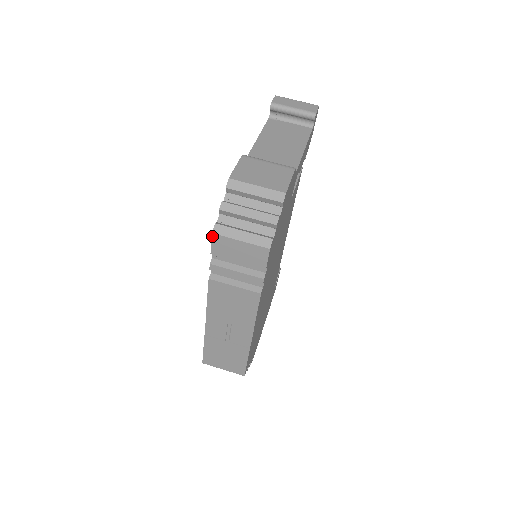
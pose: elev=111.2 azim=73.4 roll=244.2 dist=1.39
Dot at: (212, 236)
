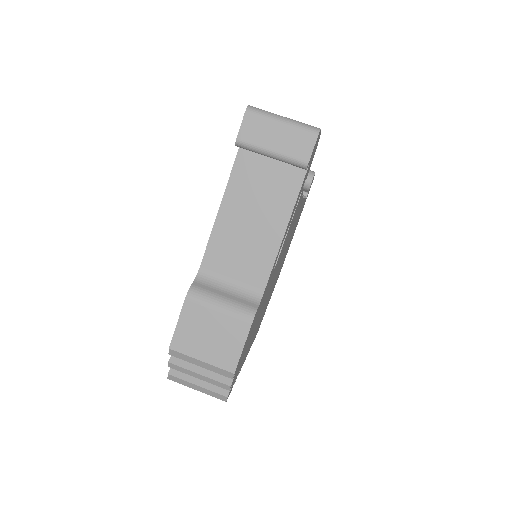
Dot at: (169, 377)
